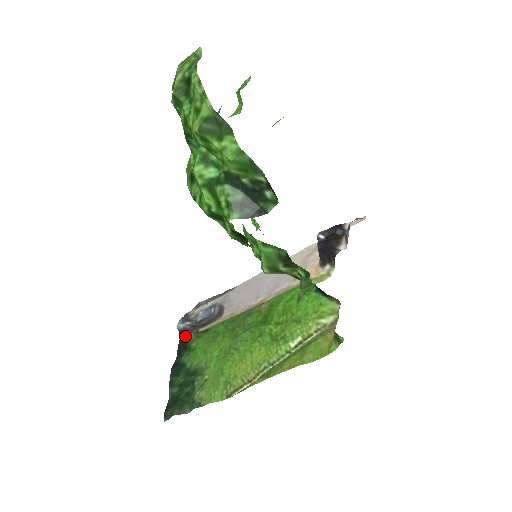
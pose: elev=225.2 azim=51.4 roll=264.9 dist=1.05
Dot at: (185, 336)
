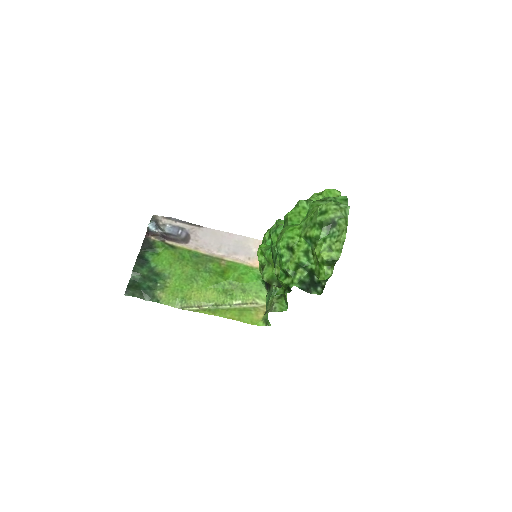
Dot at: (152, 237)
